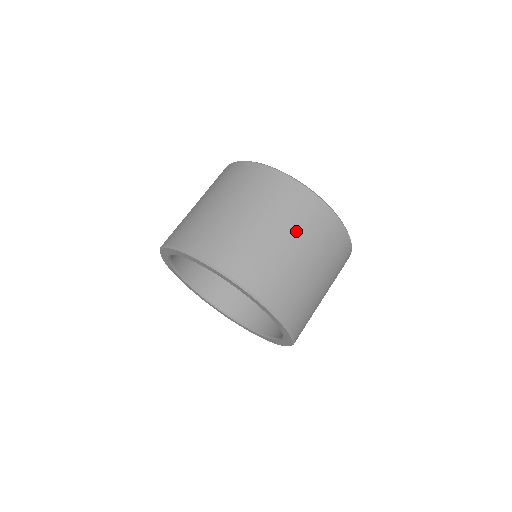
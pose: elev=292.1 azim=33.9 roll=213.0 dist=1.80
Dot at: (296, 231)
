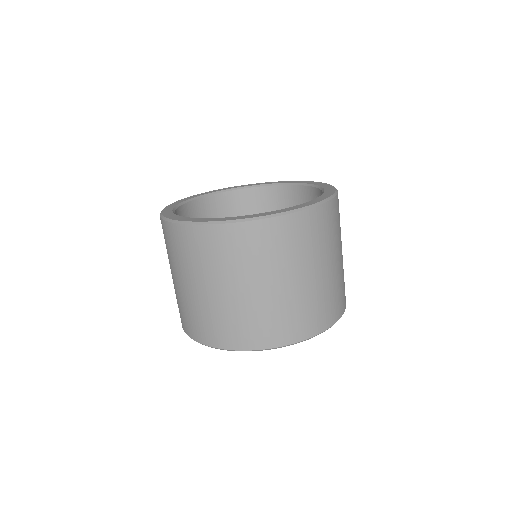
Dot at: (270, 269)
